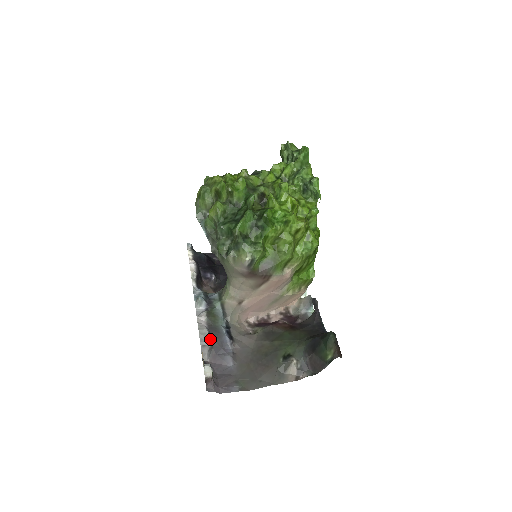
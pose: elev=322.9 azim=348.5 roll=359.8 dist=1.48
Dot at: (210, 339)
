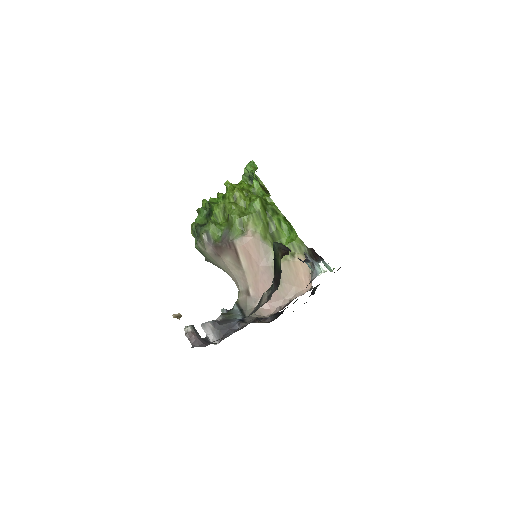
Dot at: (211, 321)
